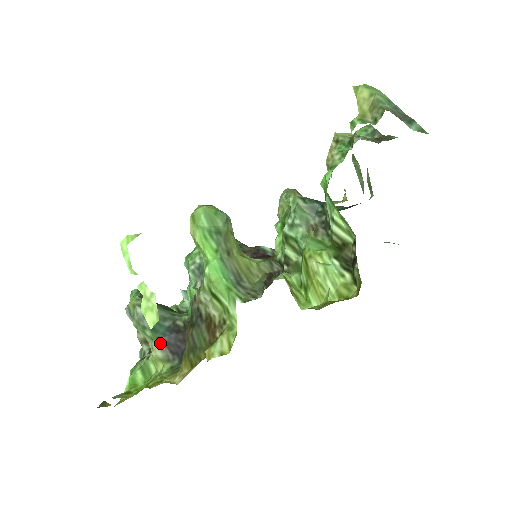
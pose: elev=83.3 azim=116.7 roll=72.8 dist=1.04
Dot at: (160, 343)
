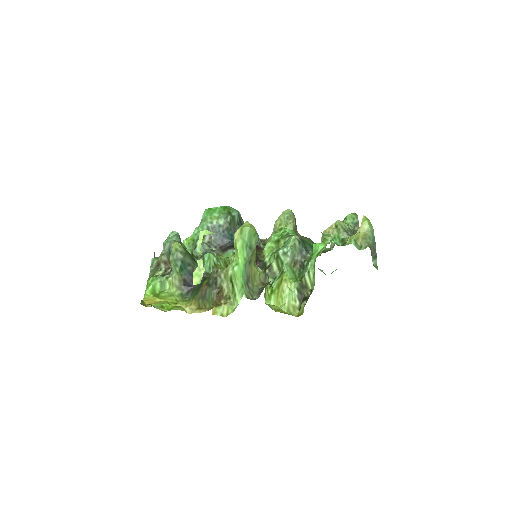
Dot at: (181, 278)
